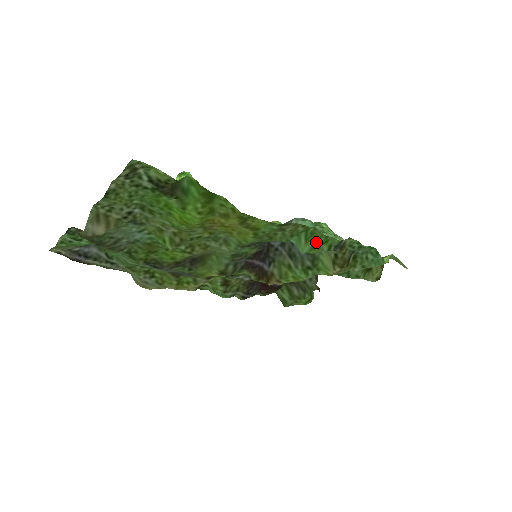
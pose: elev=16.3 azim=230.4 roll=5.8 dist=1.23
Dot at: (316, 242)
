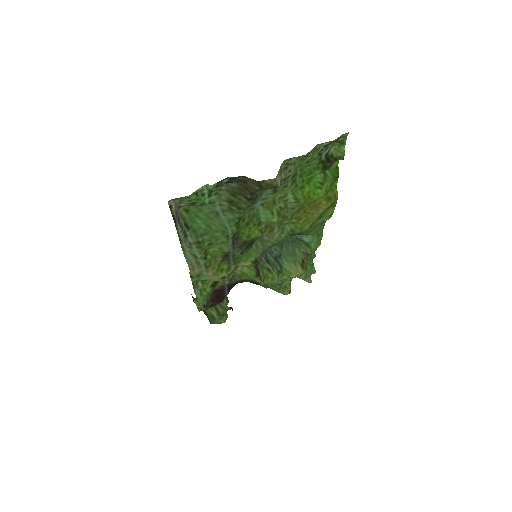
Dot at: (318, 242)
